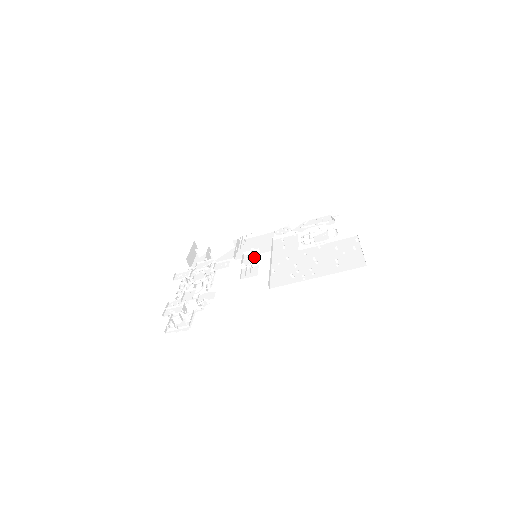
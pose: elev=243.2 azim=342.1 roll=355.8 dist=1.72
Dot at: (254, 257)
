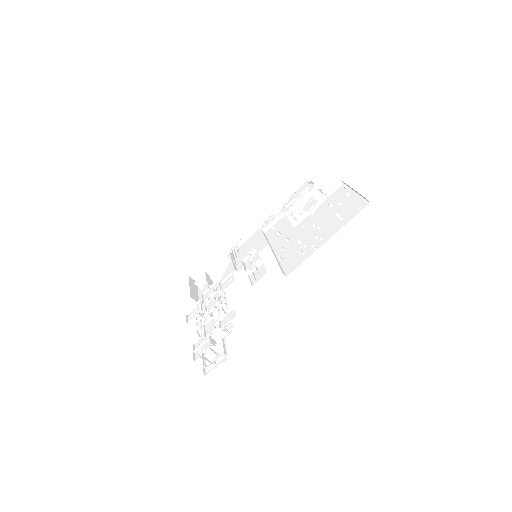
Dot at: (255, 259)
